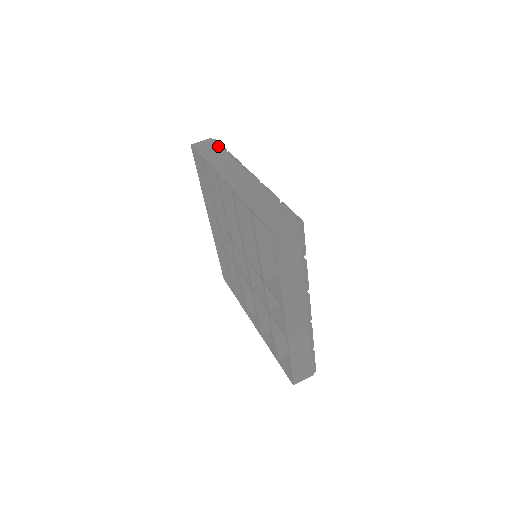
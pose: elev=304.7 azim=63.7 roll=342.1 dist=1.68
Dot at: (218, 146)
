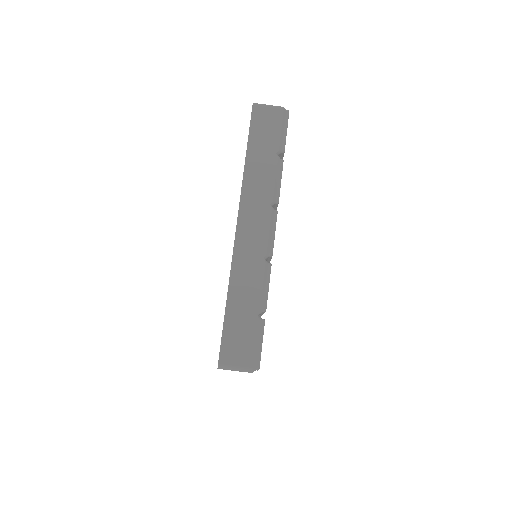
Dot at: (278, 139)
